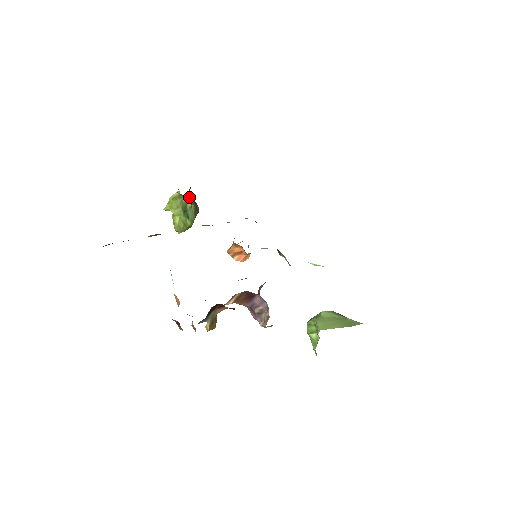
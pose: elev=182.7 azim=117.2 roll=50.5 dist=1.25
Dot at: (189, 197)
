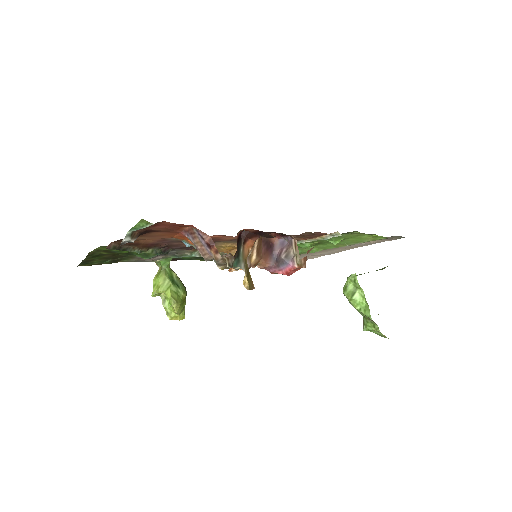
Dot at: (171, 270)
